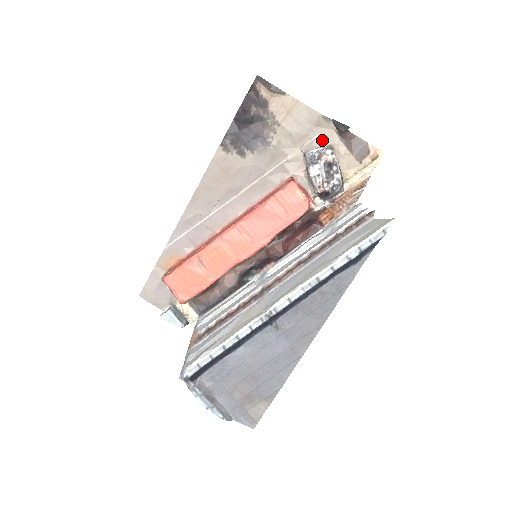
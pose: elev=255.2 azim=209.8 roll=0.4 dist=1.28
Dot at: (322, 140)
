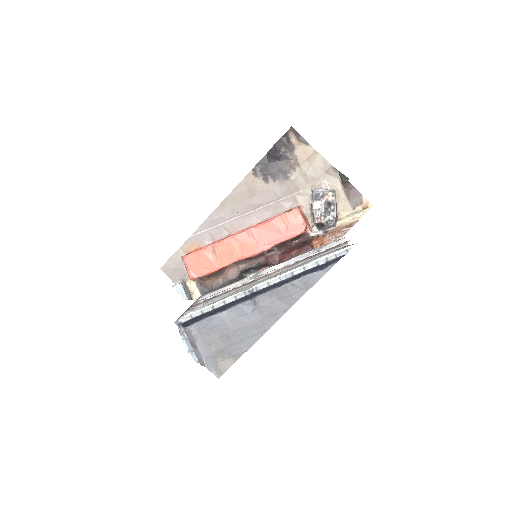
Dot at: (328, 185)
